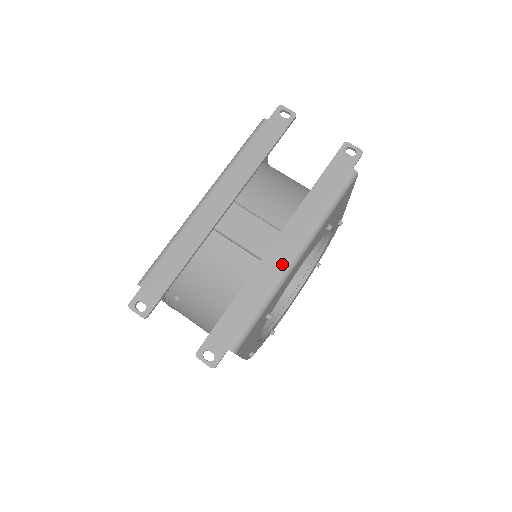
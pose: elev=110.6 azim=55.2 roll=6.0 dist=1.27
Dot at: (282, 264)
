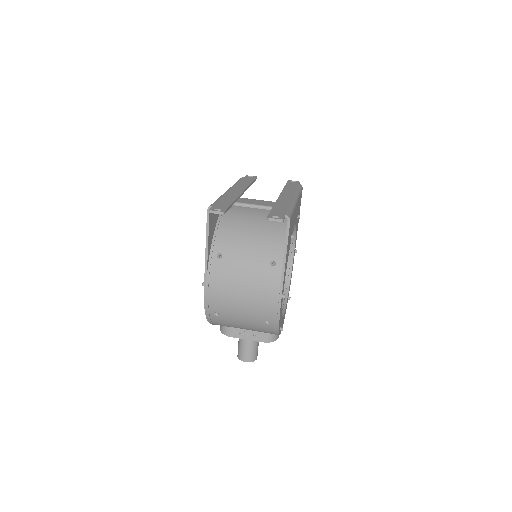
Dot at: (290, 199)
